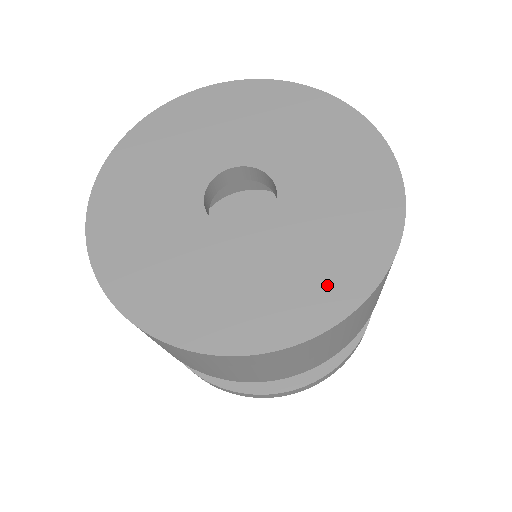
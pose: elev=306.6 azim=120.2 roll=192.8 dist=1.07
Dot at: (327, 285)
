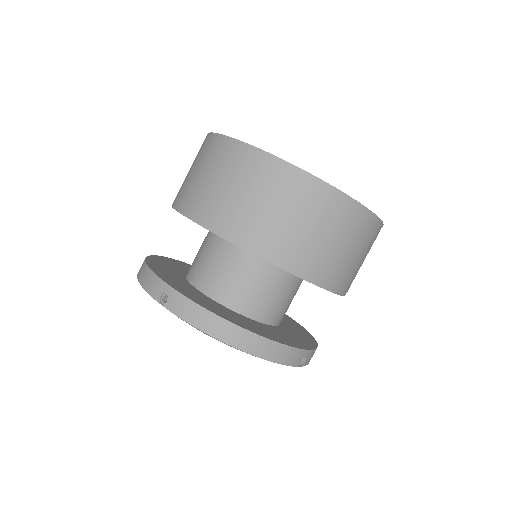
Dot at: occluded
